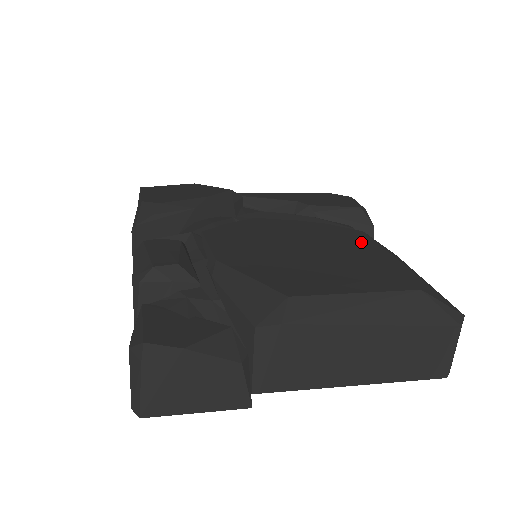
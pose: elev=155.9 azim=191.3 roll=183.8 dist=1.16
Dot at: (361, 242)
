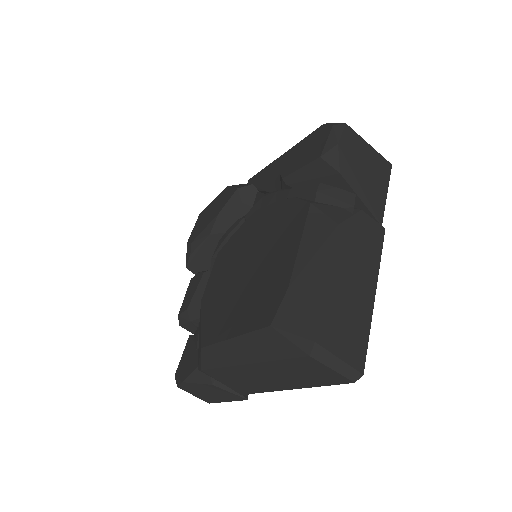
Dot at: (292, 233)
